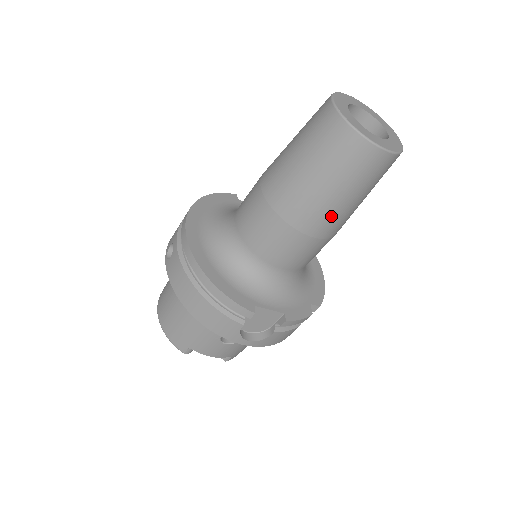
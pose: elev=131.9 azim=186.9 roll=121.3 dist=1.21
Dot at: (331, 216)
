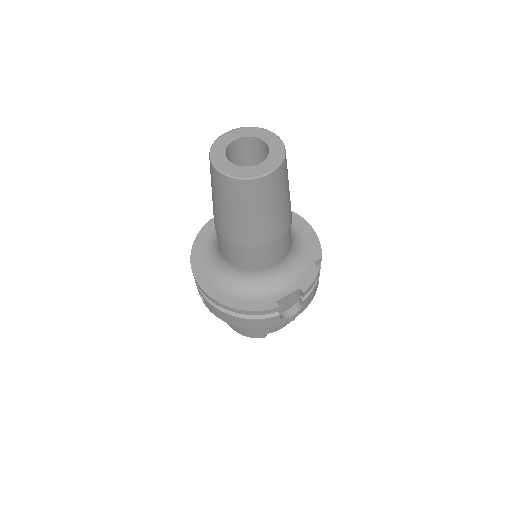
Dot at: (275, 223)
